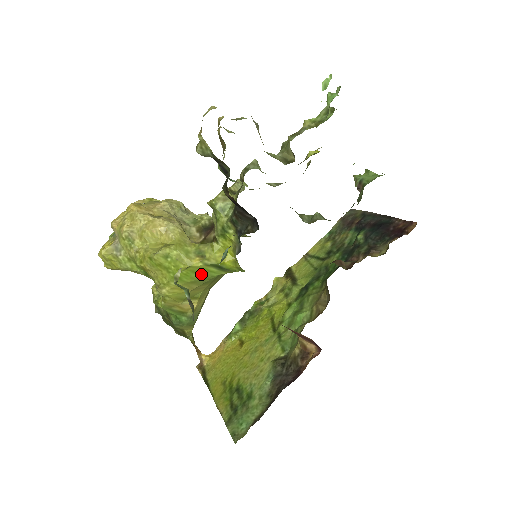
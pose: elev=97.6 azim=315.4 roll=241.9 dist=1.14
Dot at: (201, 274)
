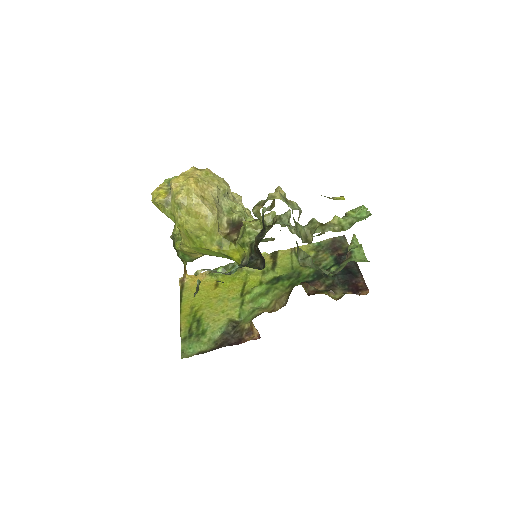
Dot at: (214, 254)
